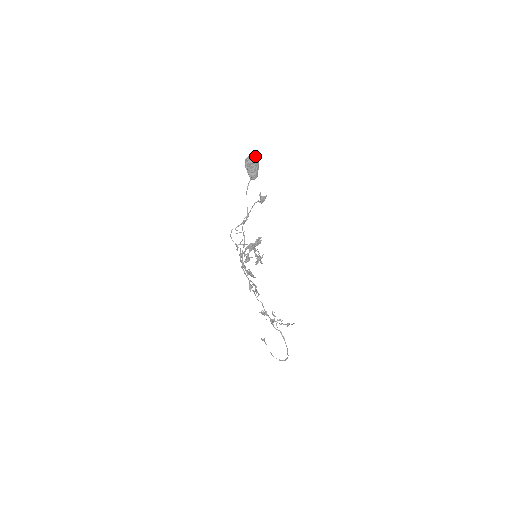
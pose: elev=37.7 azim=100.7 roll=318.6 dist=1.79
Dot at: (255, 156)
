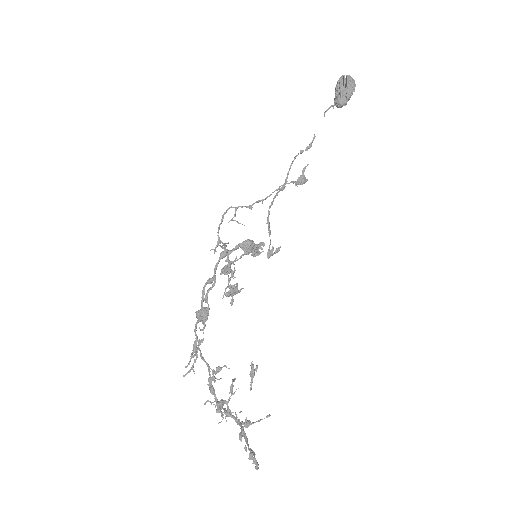
Dot at: (354, 80)
